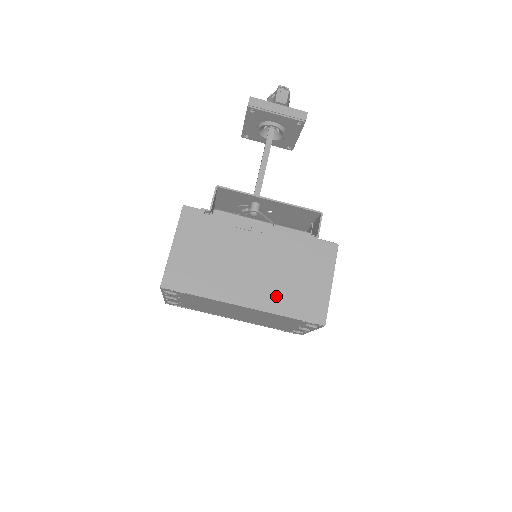
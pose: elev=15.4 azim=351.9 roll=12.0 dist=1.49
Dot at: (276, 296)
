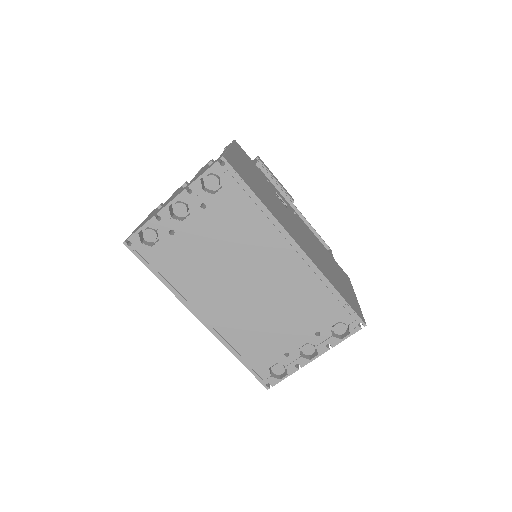
Dot at: (322, 265)
